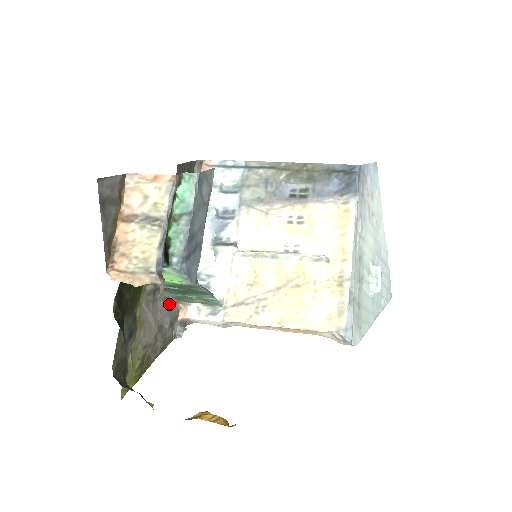
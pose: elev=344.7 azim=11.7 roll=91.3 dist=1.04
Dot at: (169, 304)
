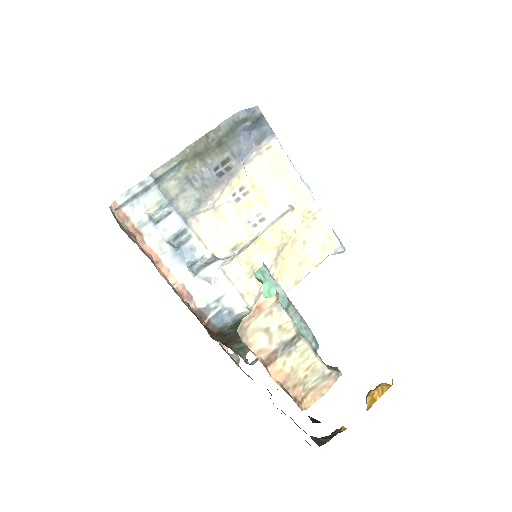
Dot at: occluded
